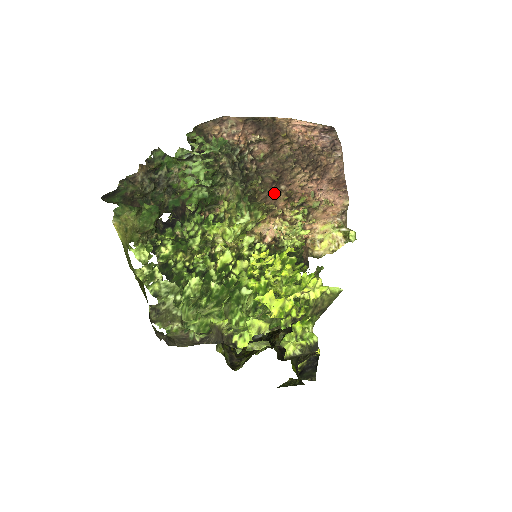
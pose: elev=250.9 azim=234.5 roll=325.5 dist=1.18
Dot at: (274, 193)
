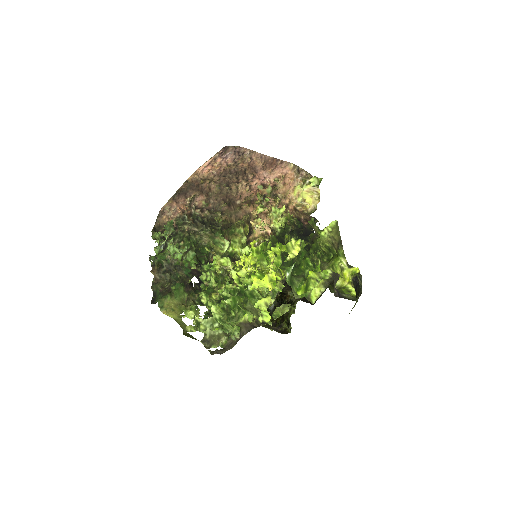
Dot at: (238, 210)
